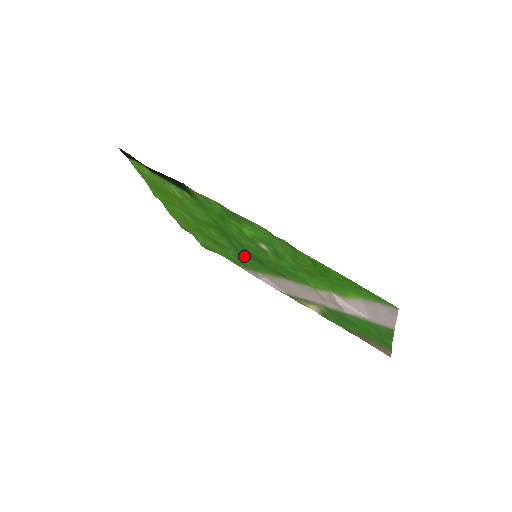
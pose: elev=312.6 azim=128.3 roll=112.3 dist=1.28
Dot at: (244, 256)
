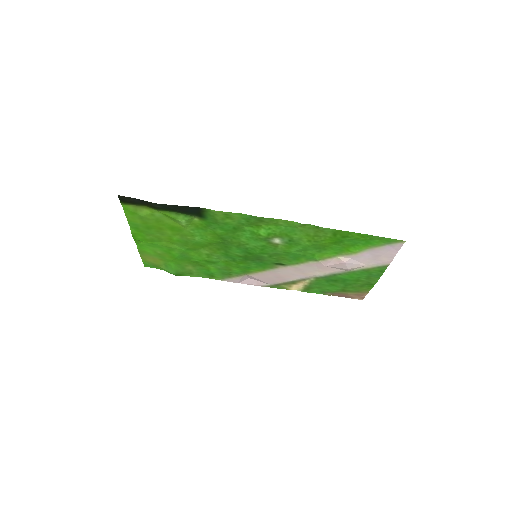
Dot at: (238, 262)
